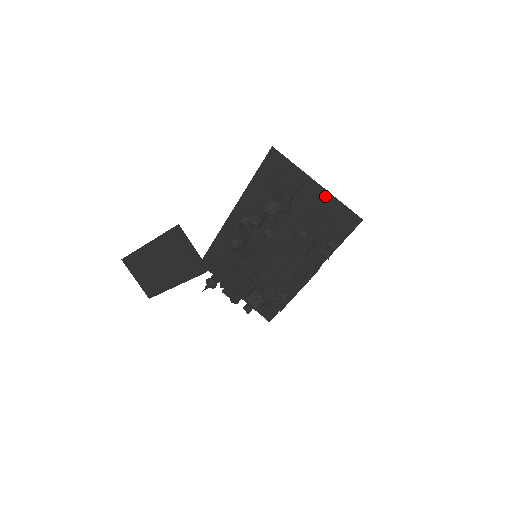
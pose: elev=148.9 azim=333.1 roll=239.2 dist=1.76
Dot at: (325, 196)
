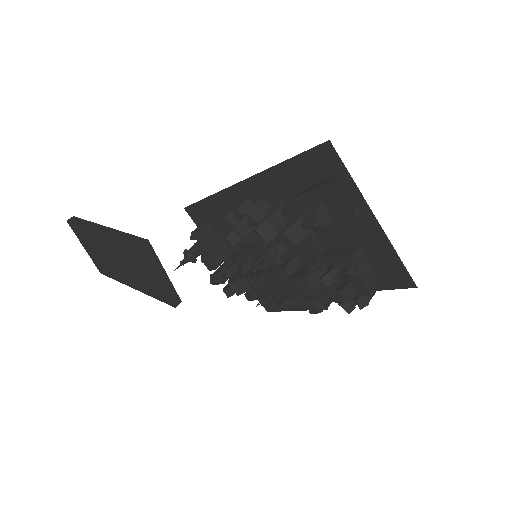
Dot at: (379, 237)
